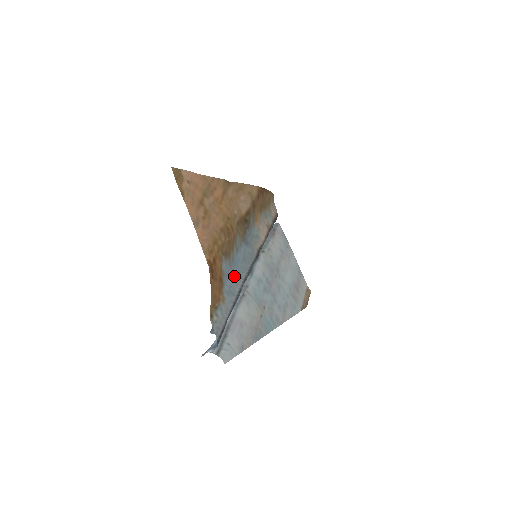
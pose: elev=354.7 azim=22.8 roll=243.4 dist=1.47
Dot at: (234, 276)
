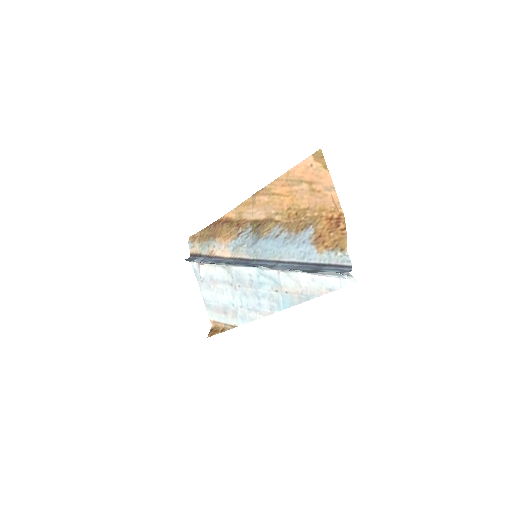
Dot at: (289, 250)
